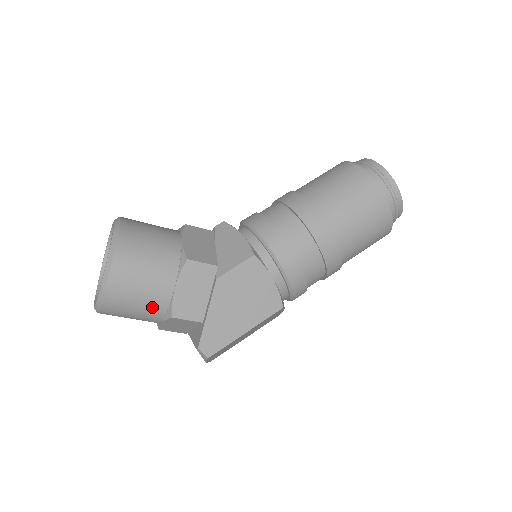
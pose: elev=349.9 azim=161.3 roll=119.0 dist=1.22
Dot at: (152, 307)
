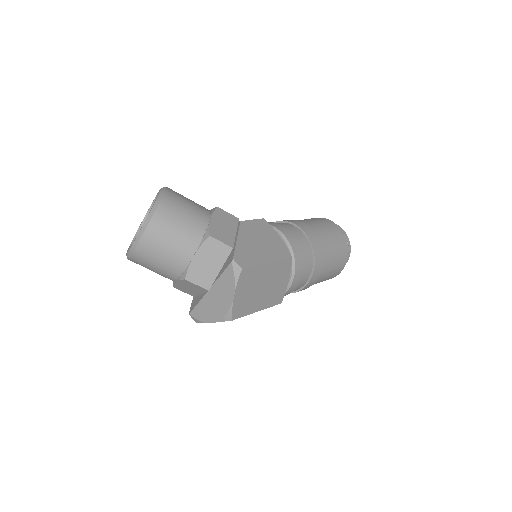
Dot at: (192, 230)
